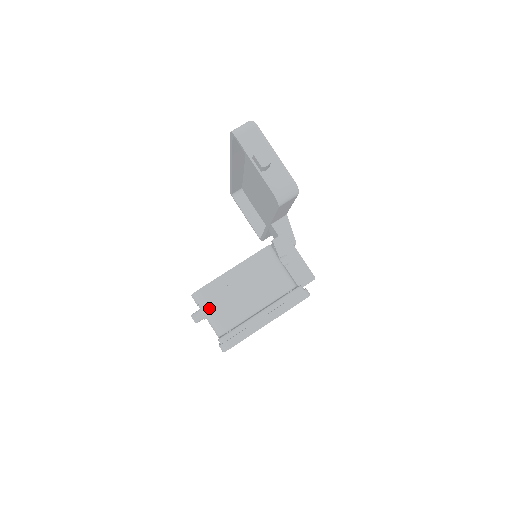
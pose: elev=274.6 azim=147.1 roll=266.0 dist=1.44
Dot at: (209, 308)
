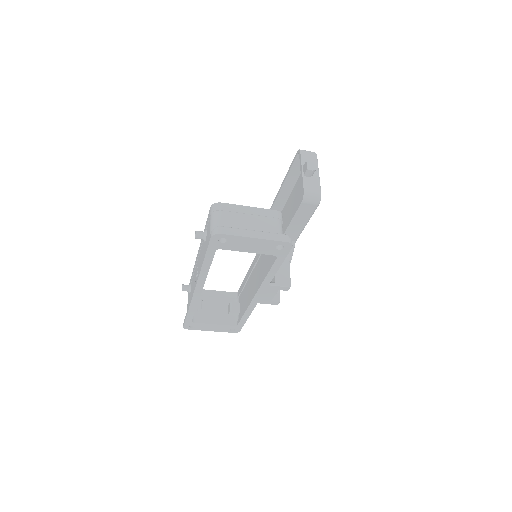
Dot at: (218, 216)
